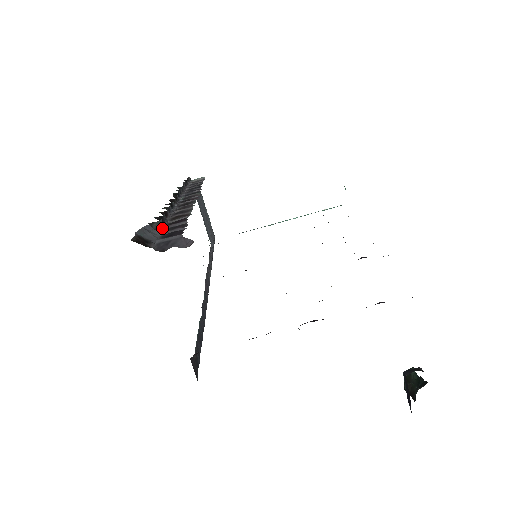
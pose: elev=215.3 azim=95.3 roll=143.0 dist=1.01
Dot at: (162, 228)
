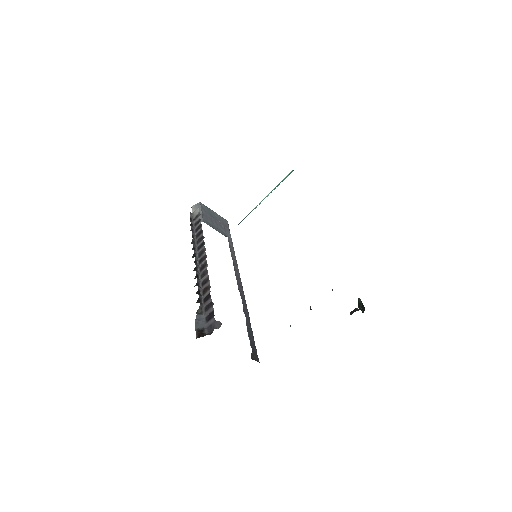
Dot at: (203, 309)
